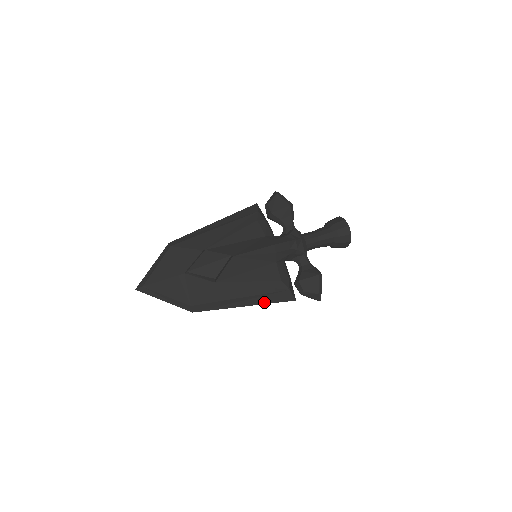
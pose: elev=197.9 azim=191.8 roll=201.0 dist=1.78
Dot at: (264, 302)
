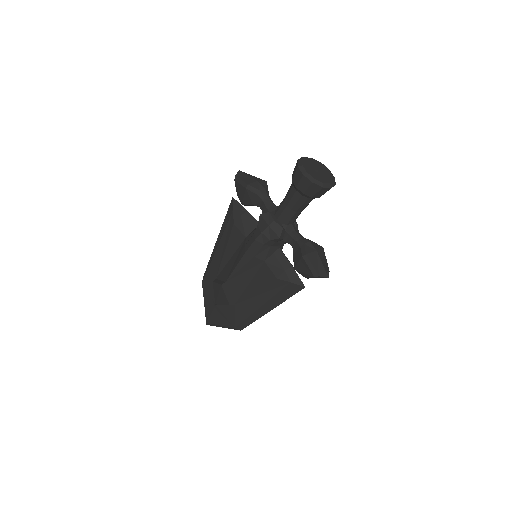
Dot at: (280, 301)
